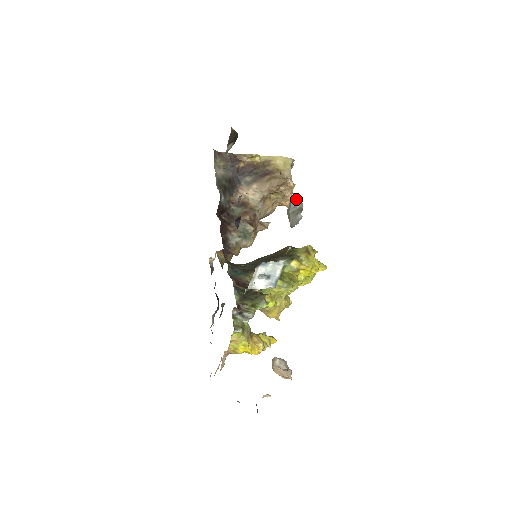
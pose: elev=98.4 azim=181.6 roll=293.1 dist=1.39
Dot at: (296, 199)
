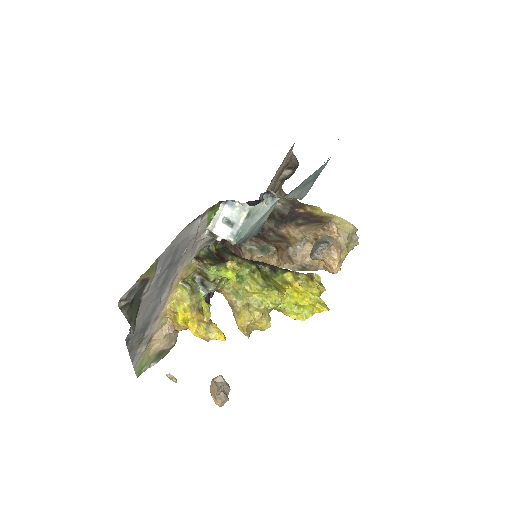
Dot at: (328, 236)
